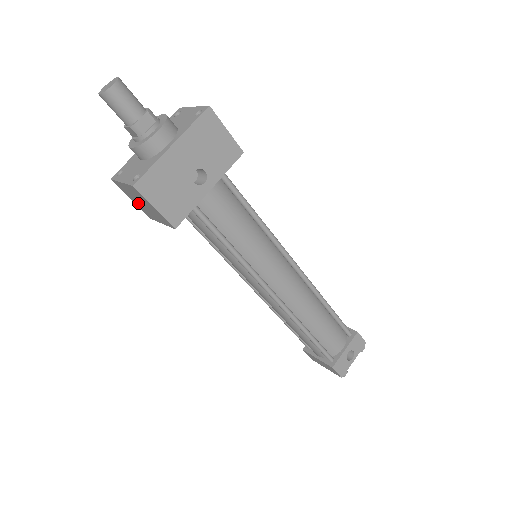
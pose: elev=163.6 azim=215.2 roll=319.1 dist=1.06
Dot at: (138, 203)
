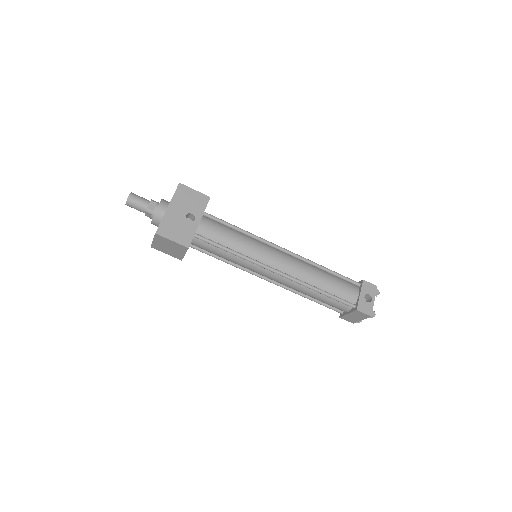
Dot at: (169, 251)
